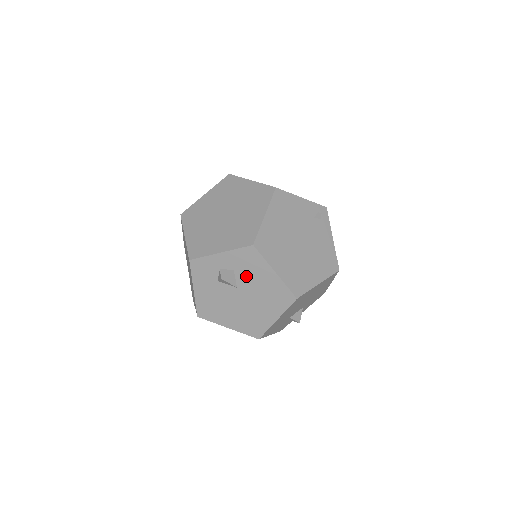
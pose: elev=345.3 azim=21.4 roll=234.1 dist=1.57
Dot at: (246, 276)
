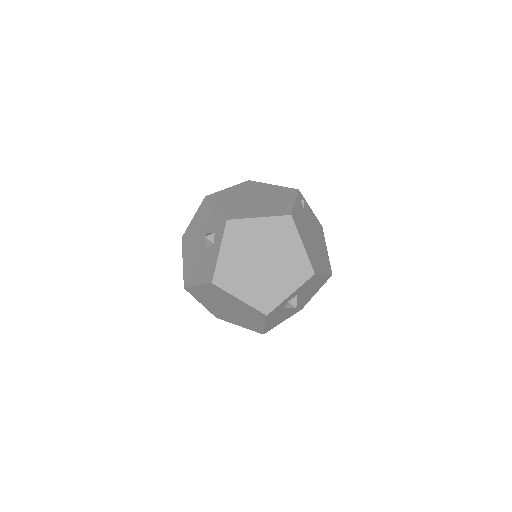
Dot at: (304, 291)
